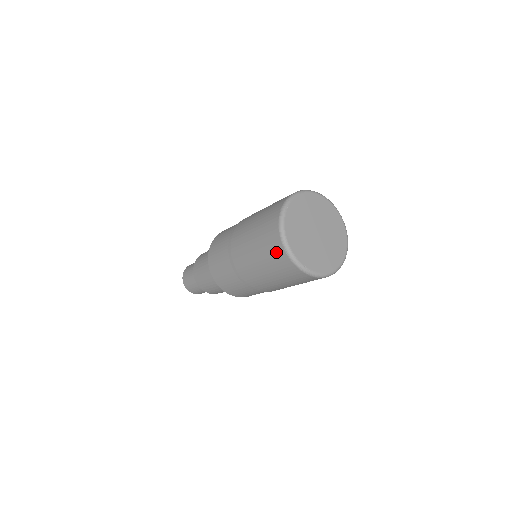
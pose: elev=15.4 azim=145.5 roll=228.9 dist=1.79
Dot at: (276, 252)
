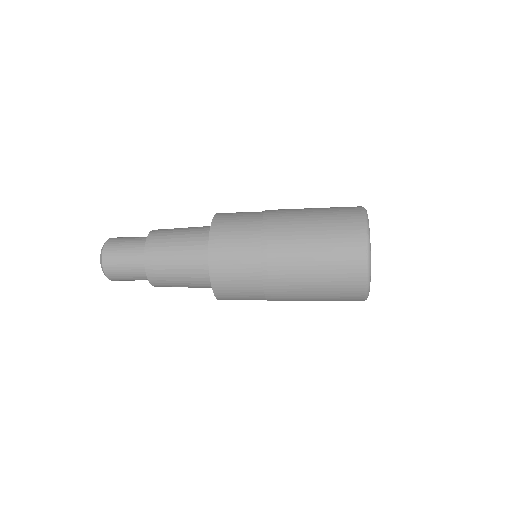
Dot at: (352, 252)
